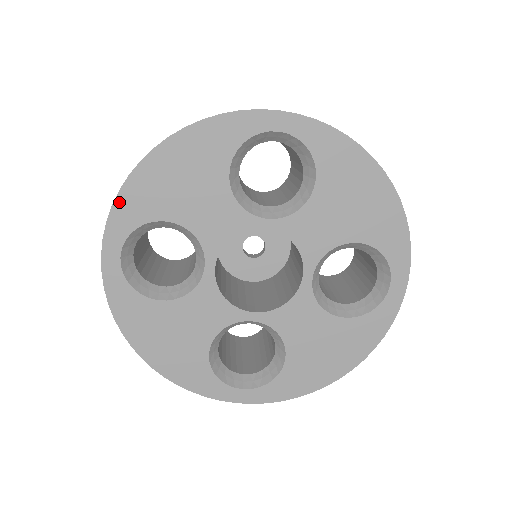
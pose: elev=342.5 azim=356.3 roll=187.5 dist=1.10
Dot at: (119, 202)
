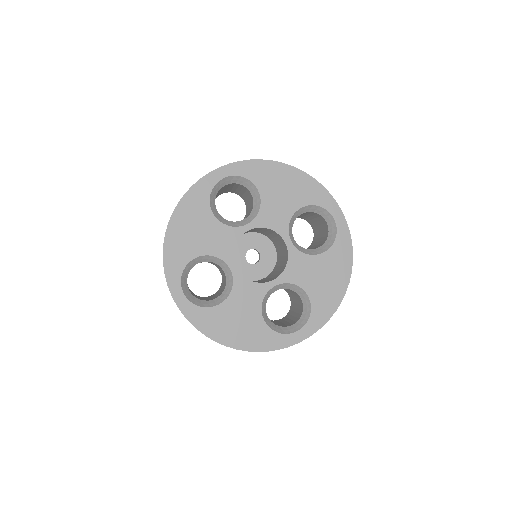
Dot at: (254, 162)
